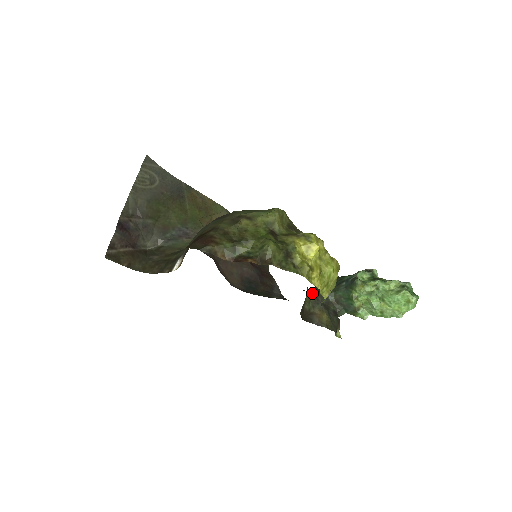
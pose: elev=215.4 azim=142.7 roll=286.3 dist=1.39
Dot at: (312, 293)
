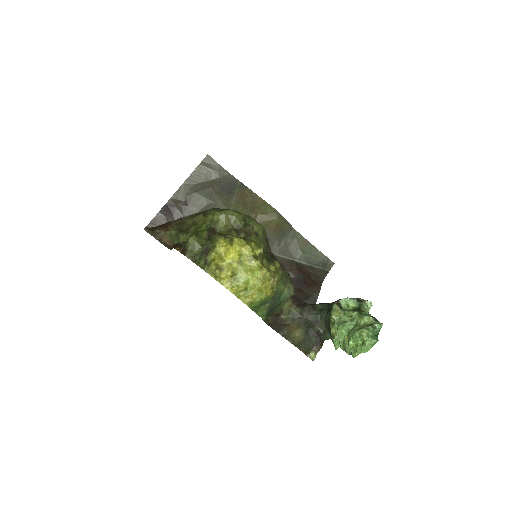
Dot at: (299, 306)
